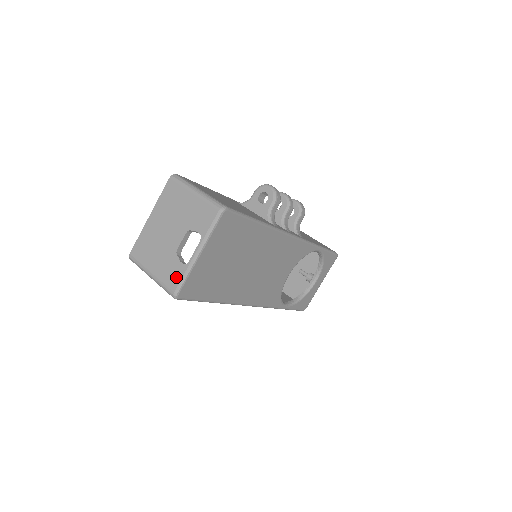
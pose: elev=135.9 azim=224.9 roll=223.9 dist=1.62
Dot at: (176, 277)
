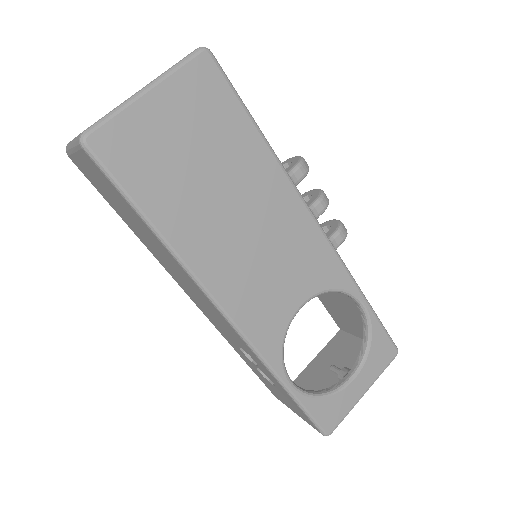
Dot at: (99, 119)
